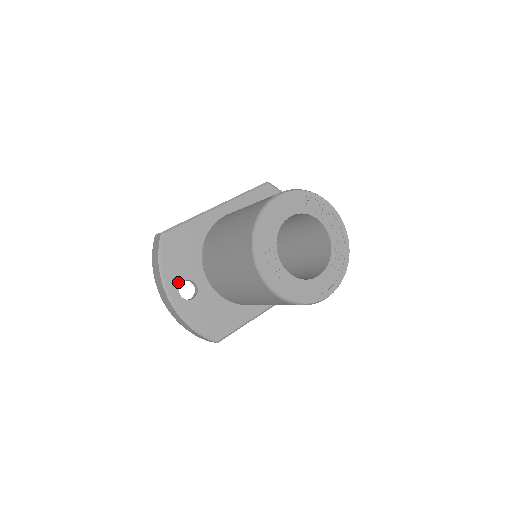
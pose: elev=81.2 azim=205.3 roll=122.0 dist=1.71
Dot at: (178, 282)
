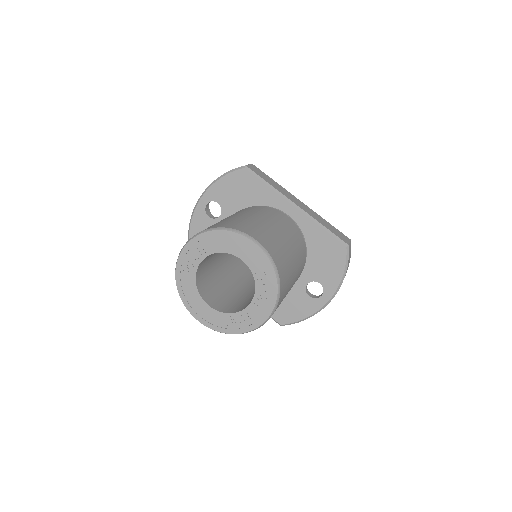
Dot at: (215, 198)
